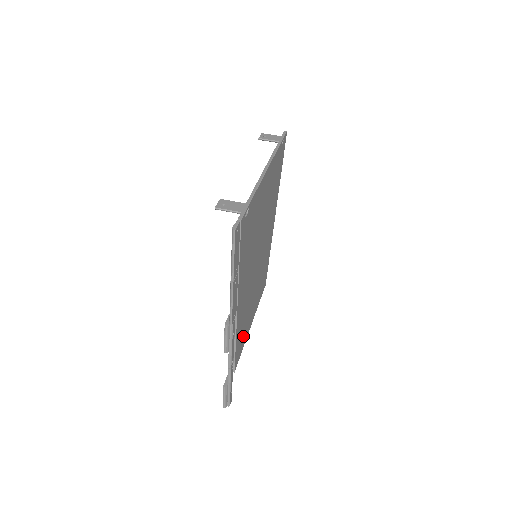
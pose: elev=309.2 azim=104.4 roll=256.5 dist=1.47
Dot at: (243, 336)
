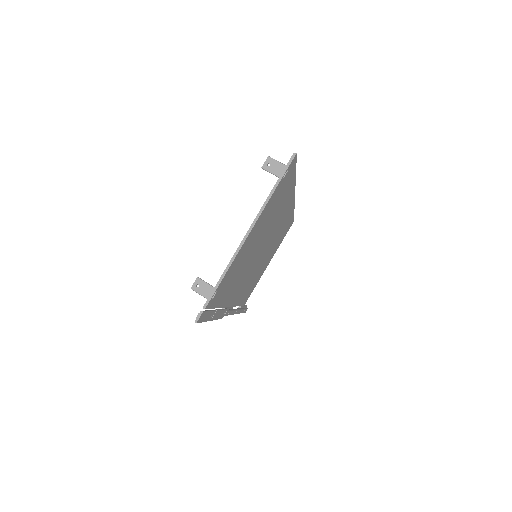
Dot at: (252, 286)
